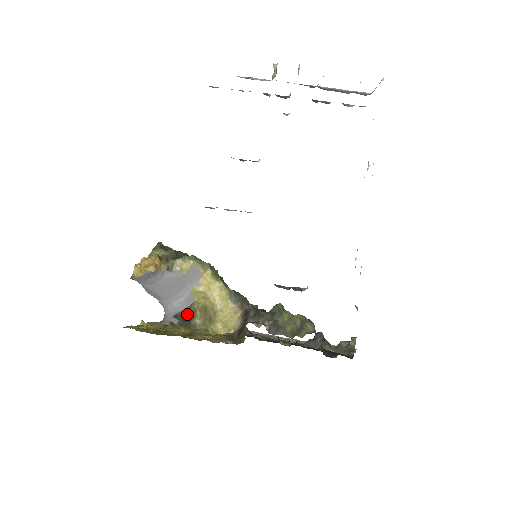
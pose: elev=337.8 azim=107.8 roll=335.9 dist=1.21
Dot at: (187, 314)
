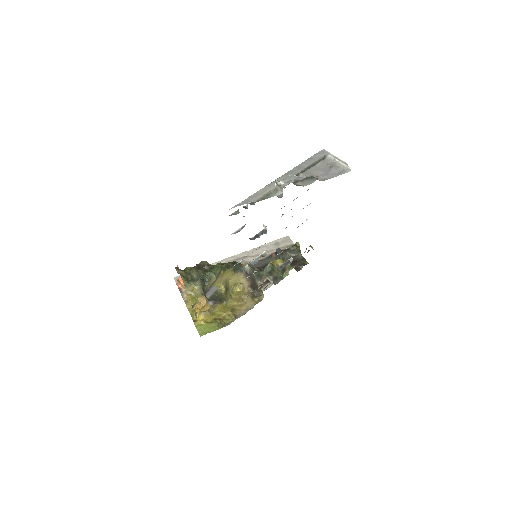
Dot at: (215, 296)
